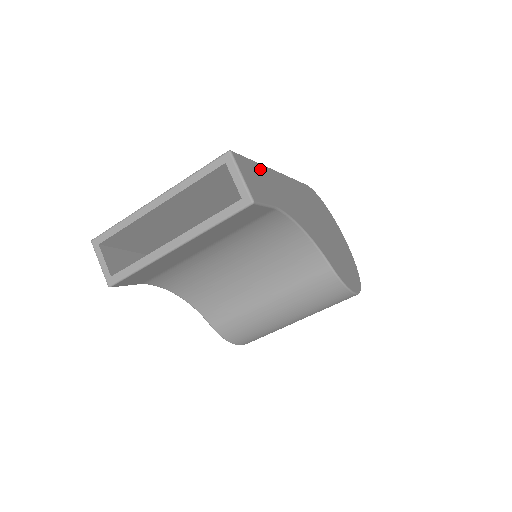
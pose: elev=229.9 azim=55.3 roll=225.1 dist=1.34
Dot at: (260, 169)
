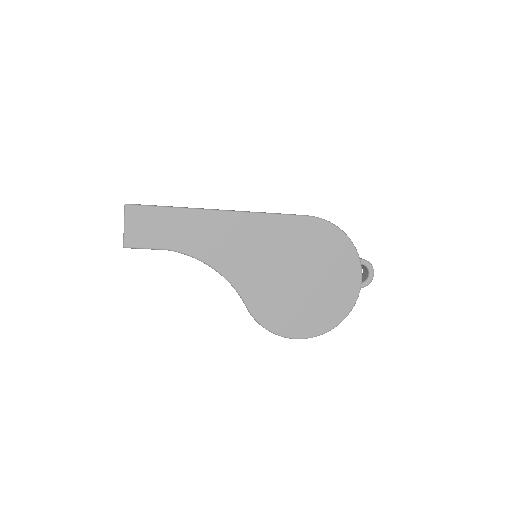
Dot at: (174, 214)
